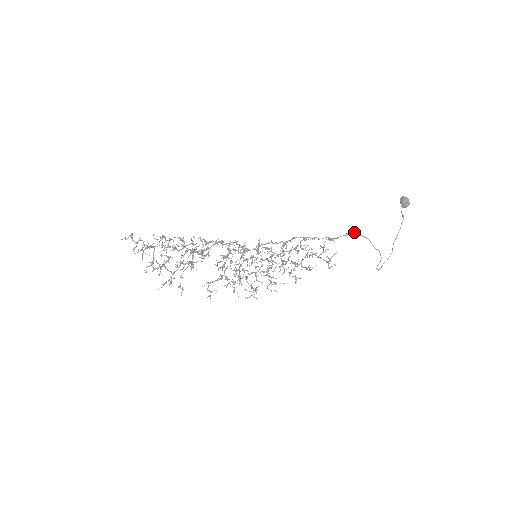
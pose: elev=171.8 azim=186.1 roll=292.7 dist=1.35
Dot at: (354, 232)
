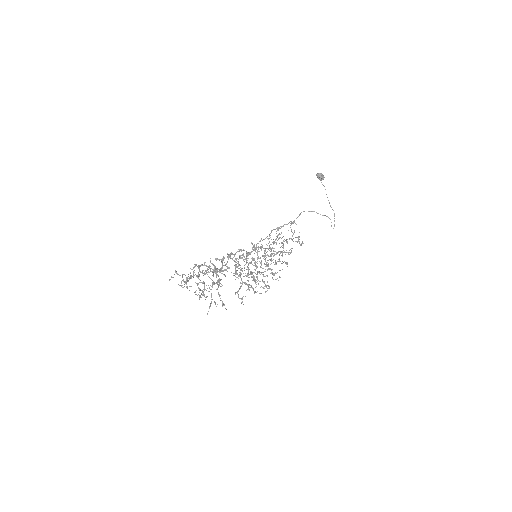
Dot at: (303, 211)
